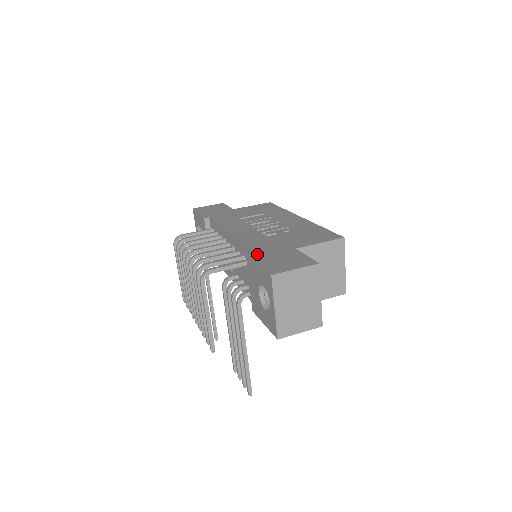
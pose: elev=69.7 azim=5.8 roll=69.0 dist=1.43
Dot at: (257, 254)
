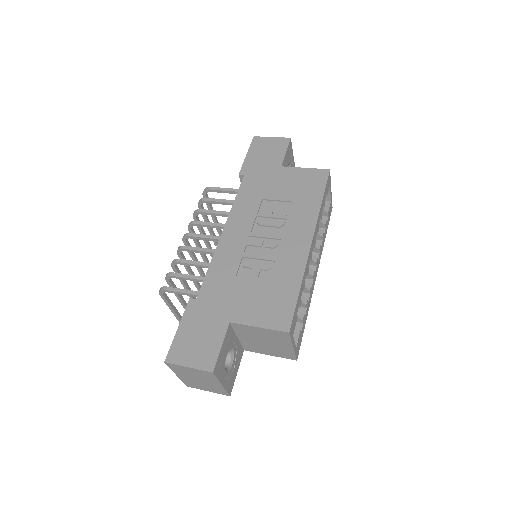
Dot at: (194, 308)
